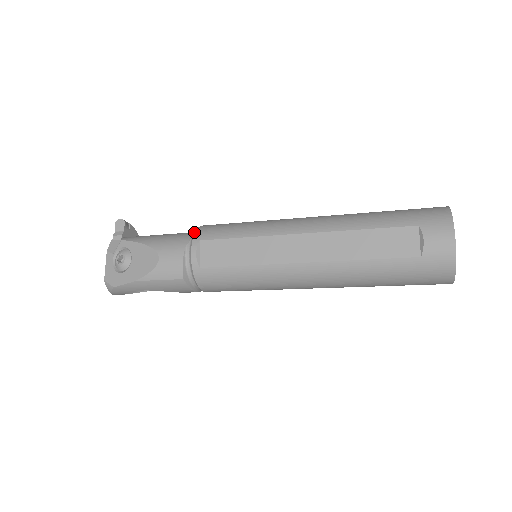
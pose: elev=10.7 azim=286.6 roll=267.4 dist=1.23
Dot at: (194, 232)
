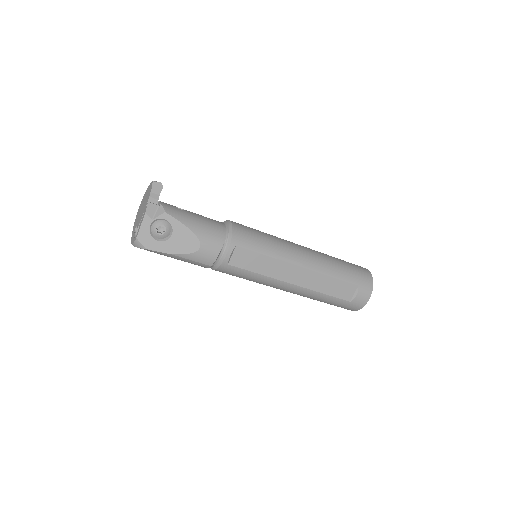
Dot at: (229, 232)
